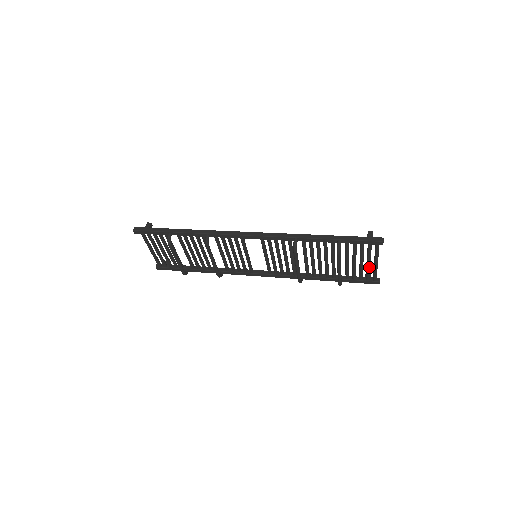
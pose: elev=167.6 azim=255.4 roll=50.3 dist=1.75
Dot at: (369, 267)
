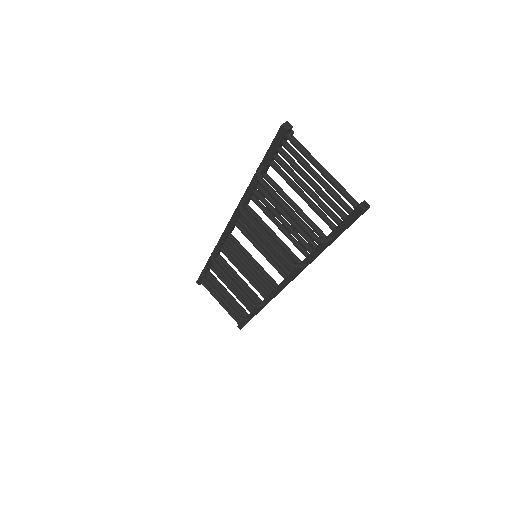
Dot at: (324, 186)
